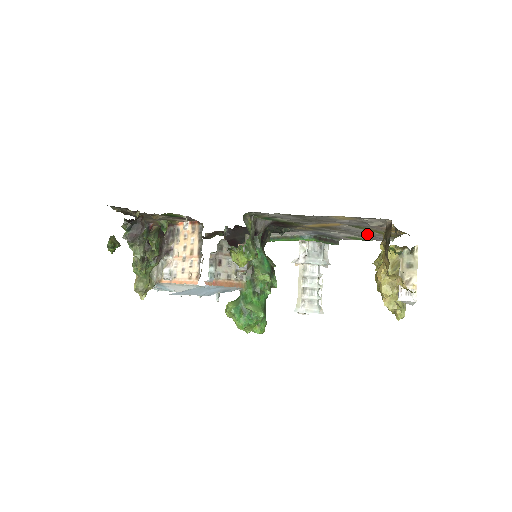
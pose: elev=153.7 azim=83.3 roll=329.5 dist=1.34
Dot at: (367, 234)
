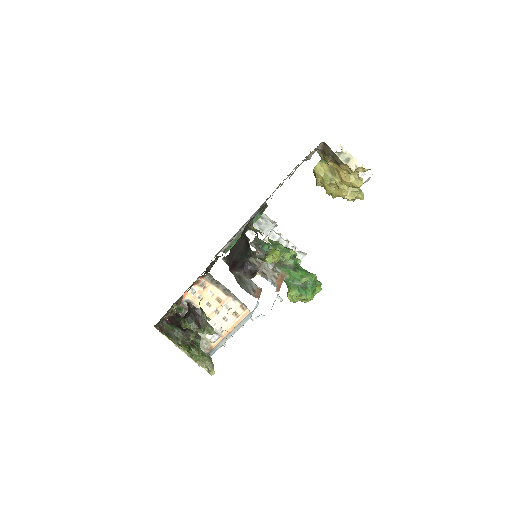
Dot at: occluded
